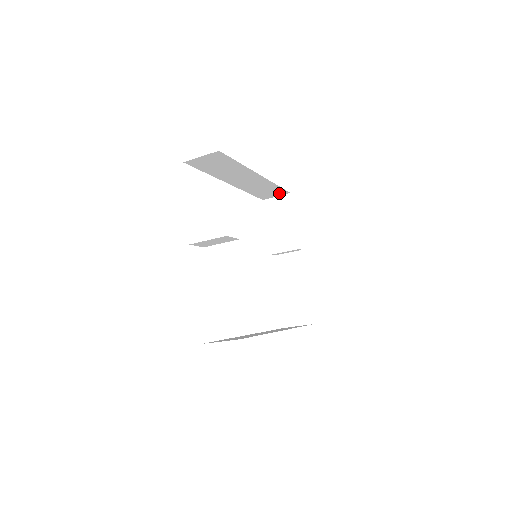
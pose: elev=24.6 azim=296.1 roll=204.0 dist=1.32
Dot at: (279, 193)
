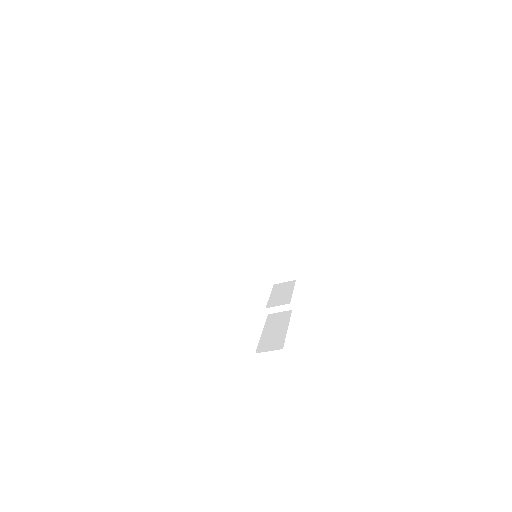
Dot at: (287, 276)
